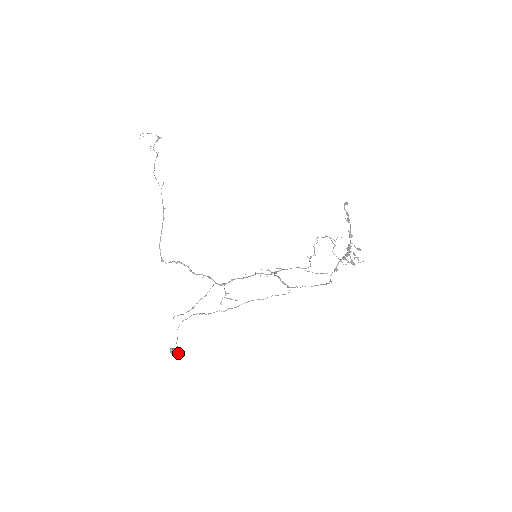
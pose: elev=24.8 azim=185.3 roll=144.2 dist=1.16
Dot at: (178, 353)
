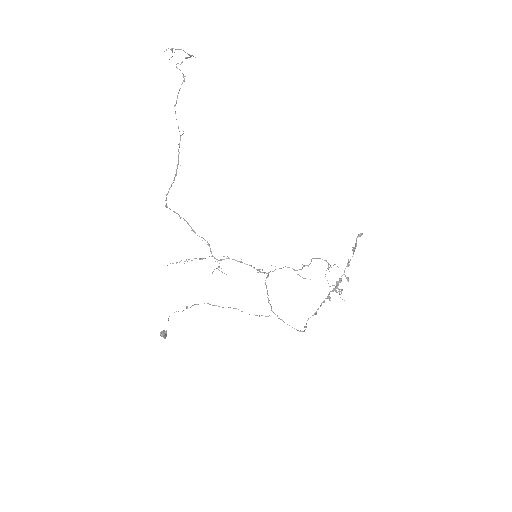
Dot at: occluded
